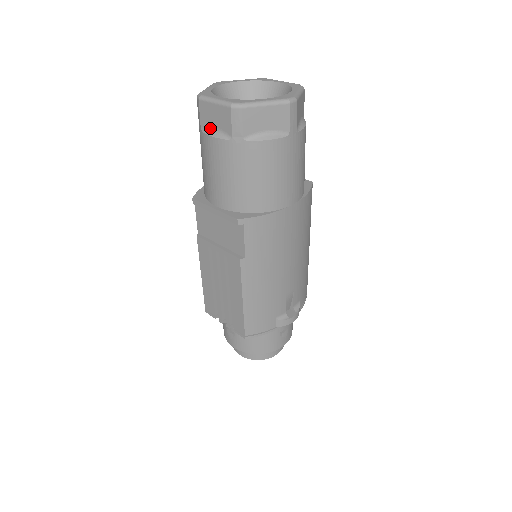
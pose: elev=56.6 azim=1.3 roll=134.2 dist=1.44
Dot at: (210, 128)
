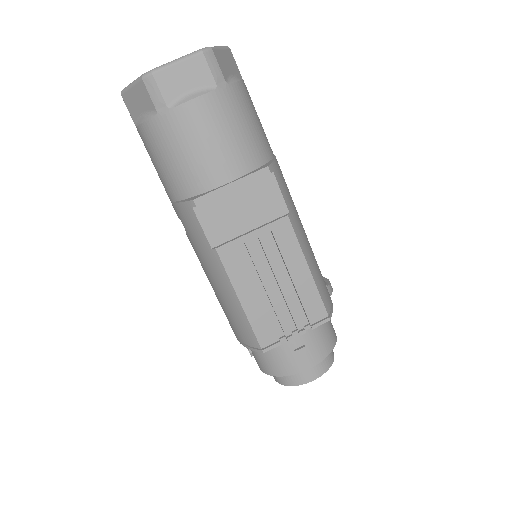
Dot at: (182, 96)
